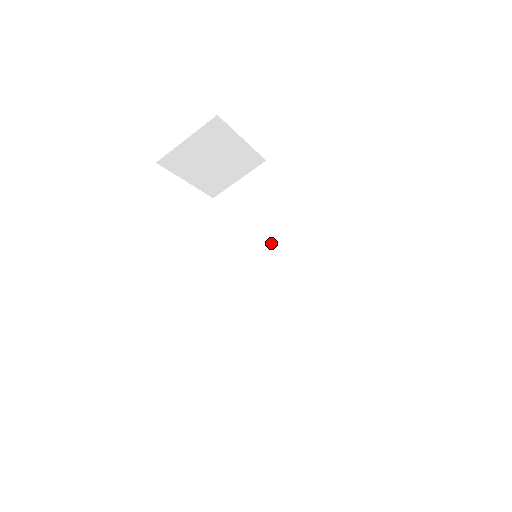
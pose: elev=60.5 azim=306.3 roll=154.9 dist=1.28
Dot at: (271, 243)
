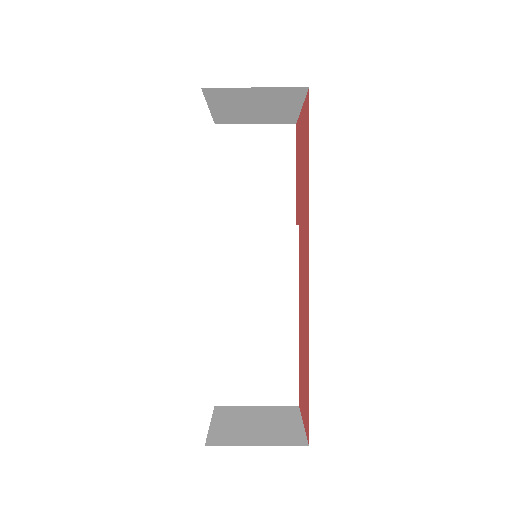
Dot at: (267, 235)
